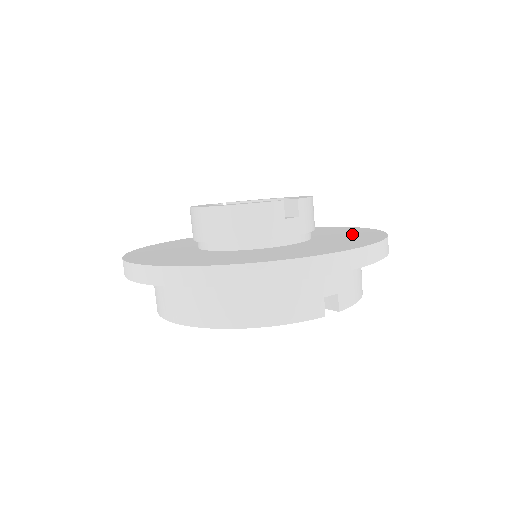
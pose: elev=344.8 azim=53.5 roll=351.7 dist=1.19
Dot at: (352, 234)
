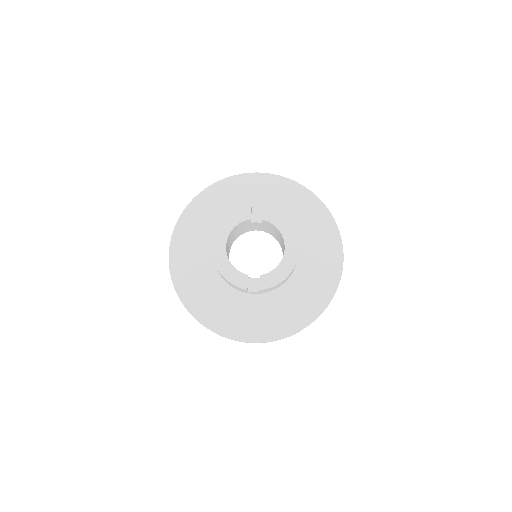
Dot at: (305, 299)
